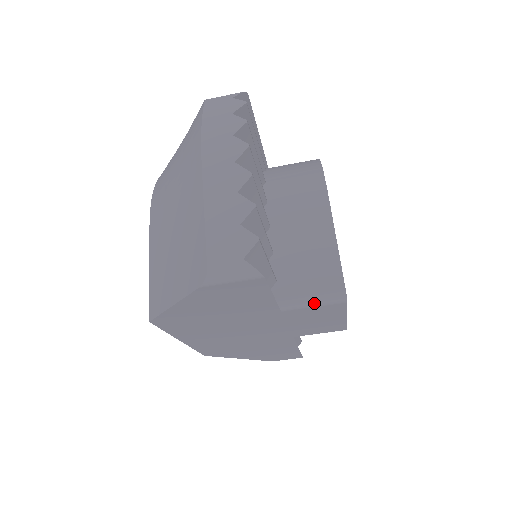
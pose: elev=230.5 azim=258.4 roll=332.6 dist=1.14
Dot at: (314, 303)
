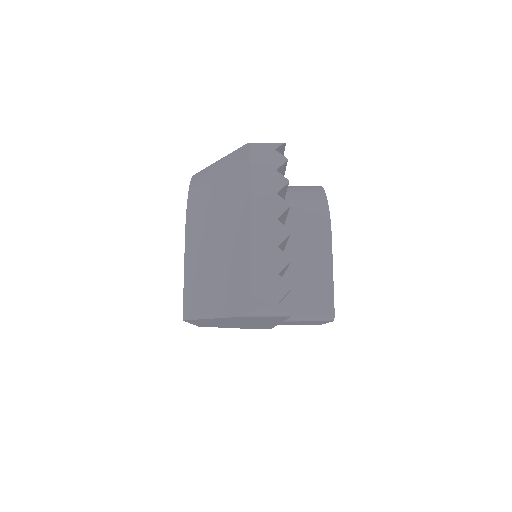
Dot at: (309, 319)
